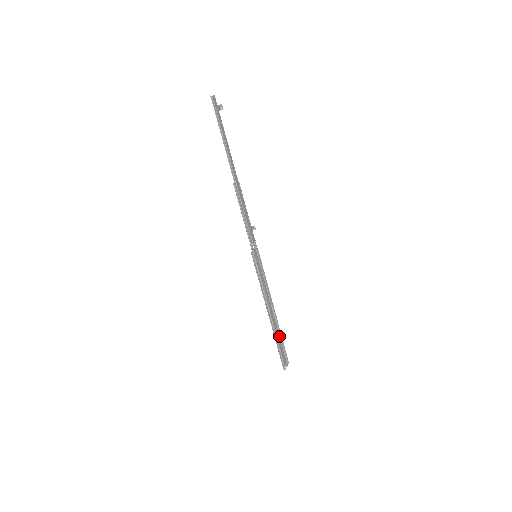
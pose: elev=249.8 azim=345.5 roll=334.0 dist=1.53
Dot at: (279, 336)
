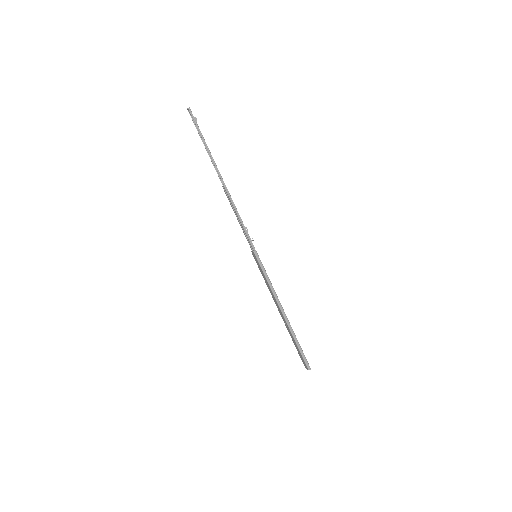
Dot at: occluded
